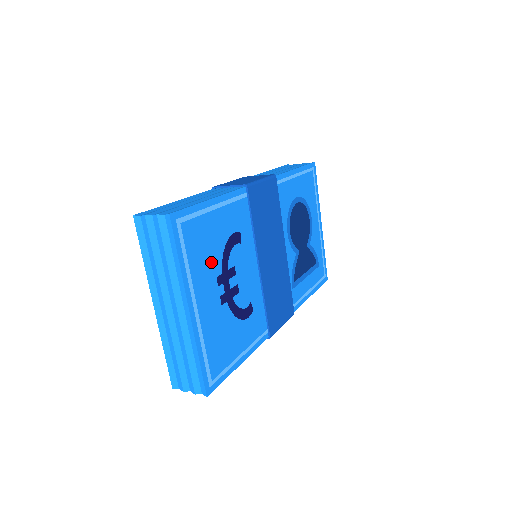
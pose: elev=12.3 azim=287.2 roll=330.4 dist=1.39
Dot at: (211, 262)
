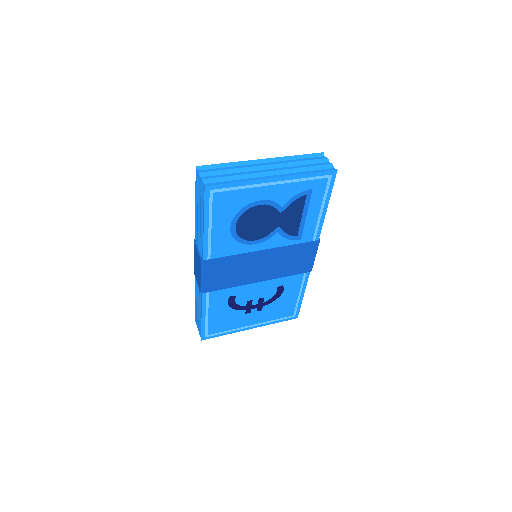
Dot at: (235, 317)
